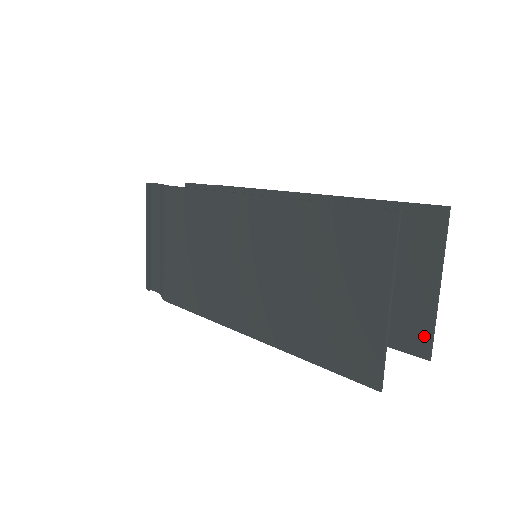
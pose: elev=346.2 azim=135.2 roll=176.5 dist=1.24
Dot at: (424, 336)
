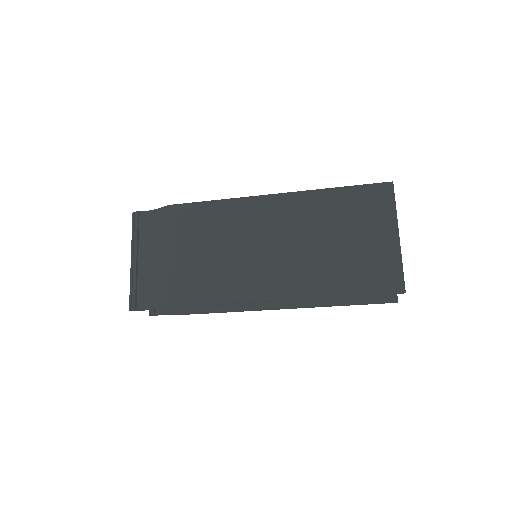
Dot at: occluded
